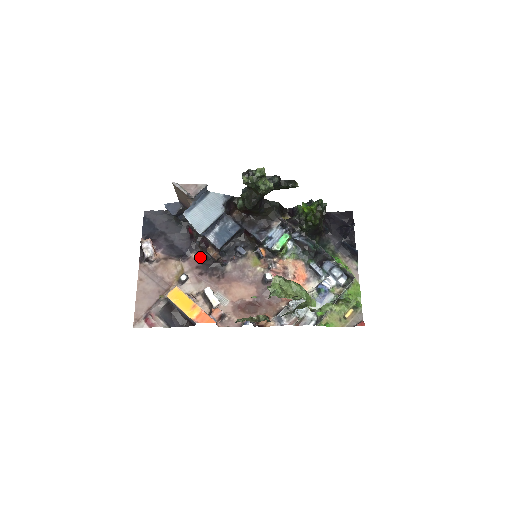
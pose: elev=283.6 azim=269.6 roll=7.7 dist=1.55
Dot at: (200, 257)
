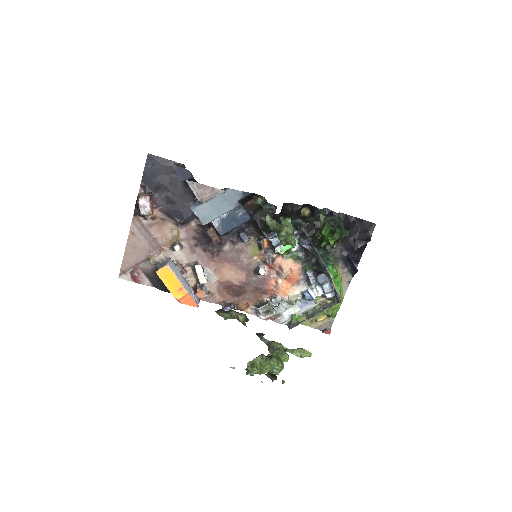
Dot at: (200, 228)
